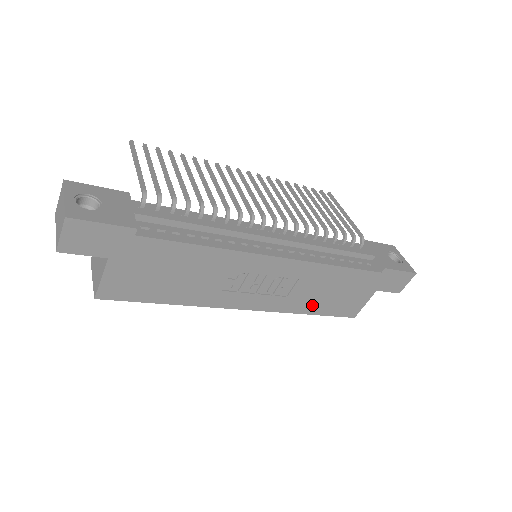
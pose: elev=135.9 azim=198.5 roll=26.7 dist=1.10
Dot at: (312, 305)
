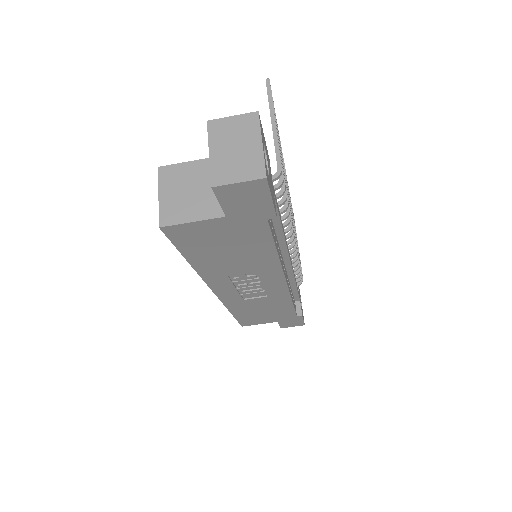
Dot at: (242, 310)
